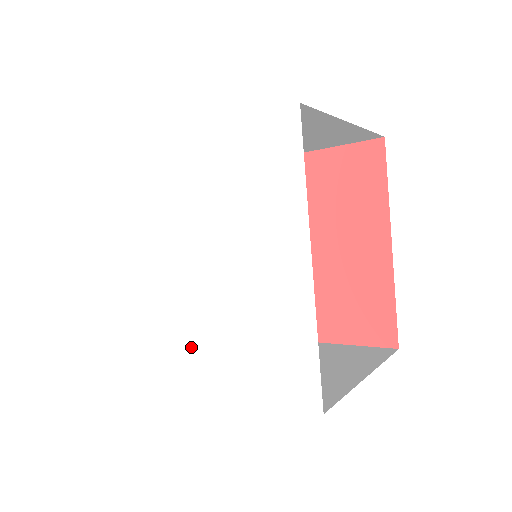
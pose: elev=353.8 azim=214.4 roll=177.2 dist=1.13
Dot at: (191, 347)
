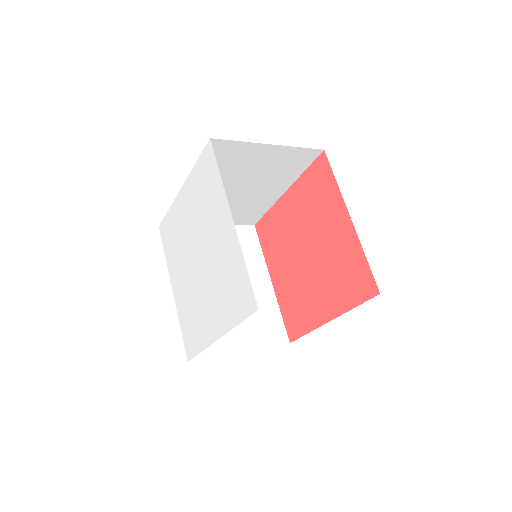
Dot at: (206, 314)
